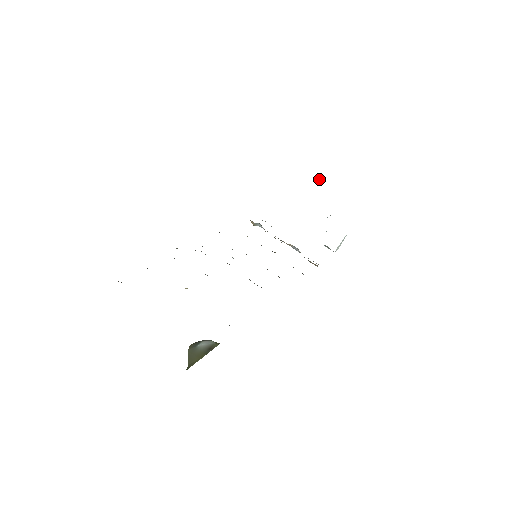
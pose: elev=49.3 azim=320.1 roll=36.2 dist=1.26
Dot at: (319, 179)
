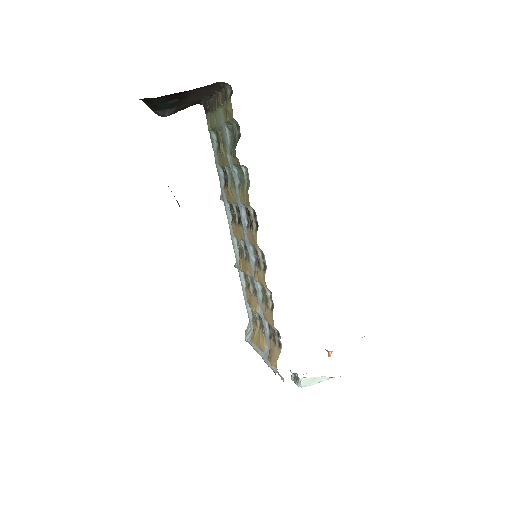
Dot at: (330, 354)
